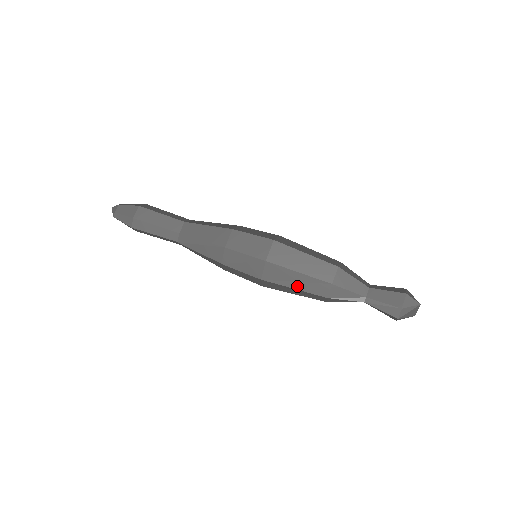
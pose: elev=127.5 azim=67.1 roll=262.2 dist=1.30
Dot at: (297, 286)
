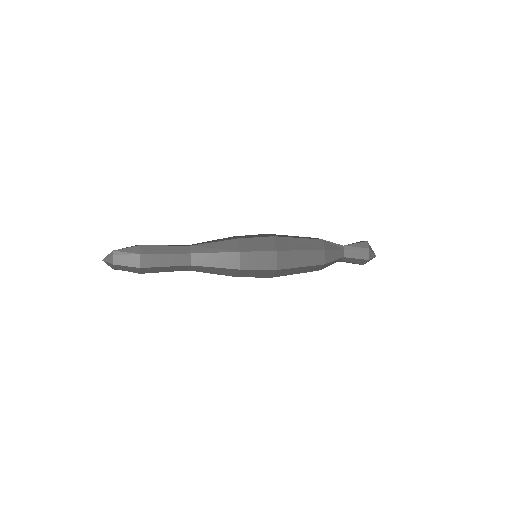
Dot at: (299, 238)
